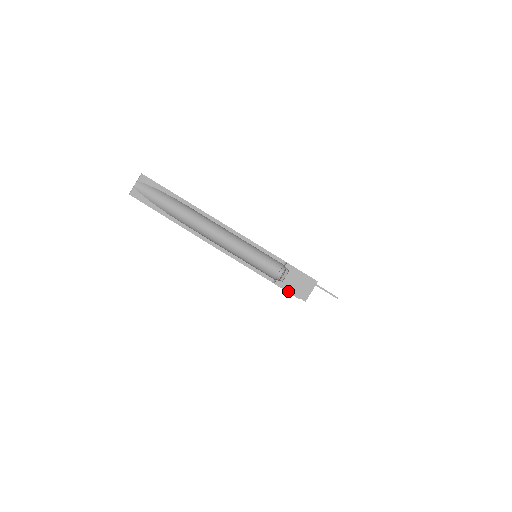
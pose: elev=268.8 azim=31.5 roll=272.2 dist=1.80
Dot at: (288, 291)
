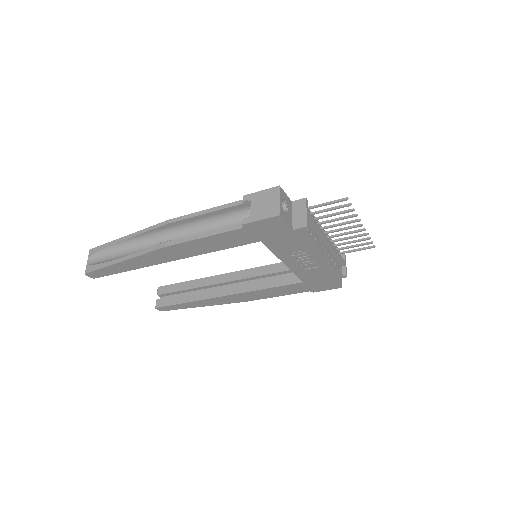
Dot at: (262, 218)
